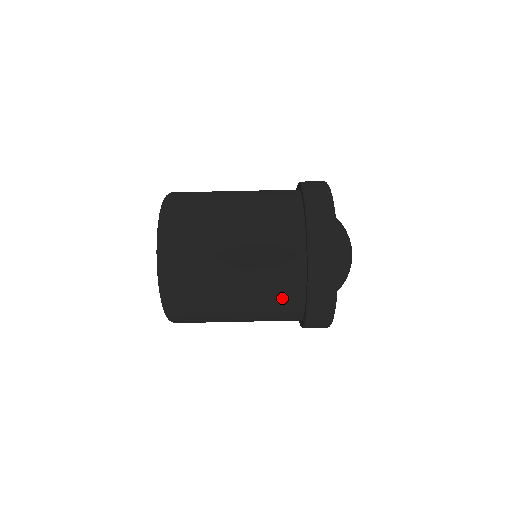
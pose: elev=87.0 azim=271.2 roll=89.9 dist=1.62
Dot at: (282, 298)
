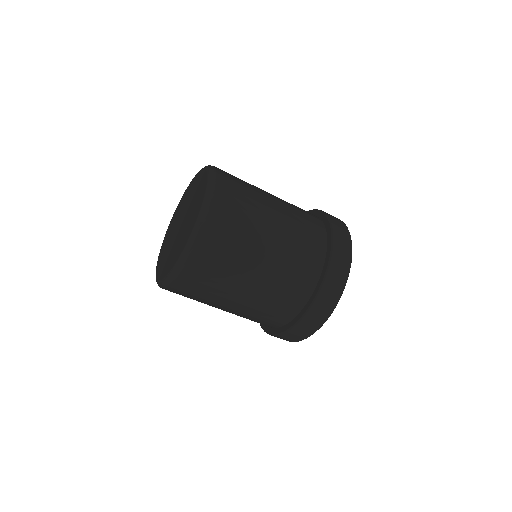
Dot at: (265, 319)
